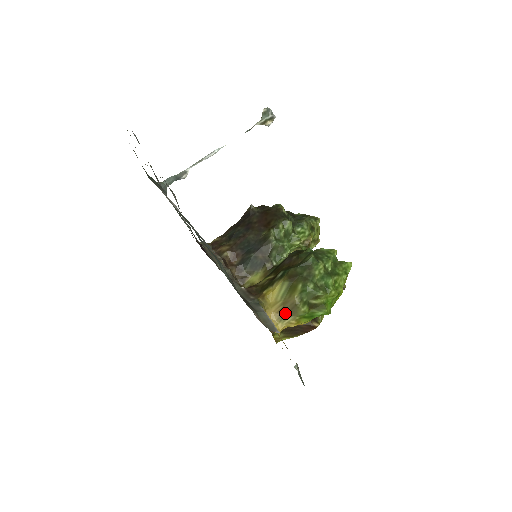
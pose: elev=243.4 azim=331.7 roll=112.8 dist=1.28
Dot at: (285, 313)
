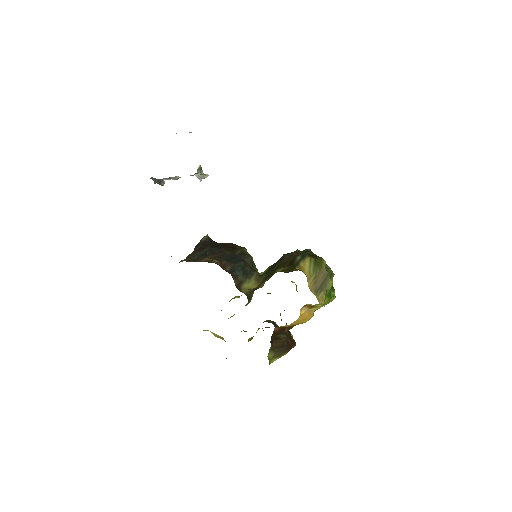
Dot at: (319, 286)
